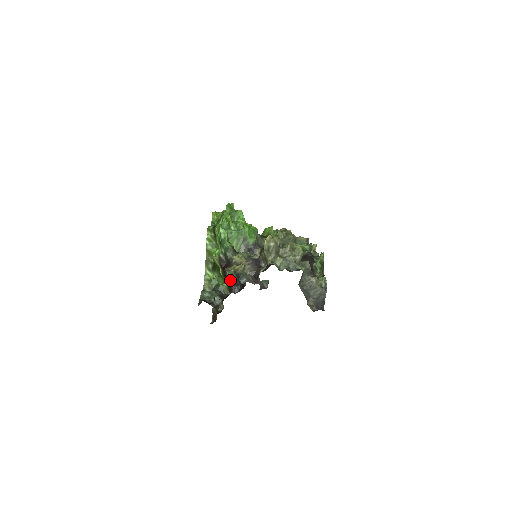
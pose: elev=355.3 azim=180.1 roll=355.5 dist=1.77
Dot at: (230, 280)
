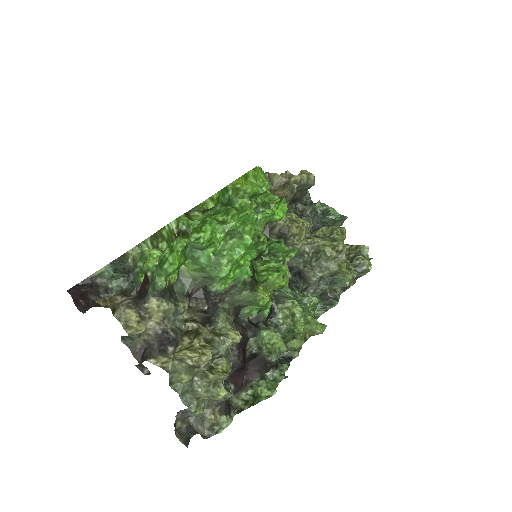
Dot at: occluded
